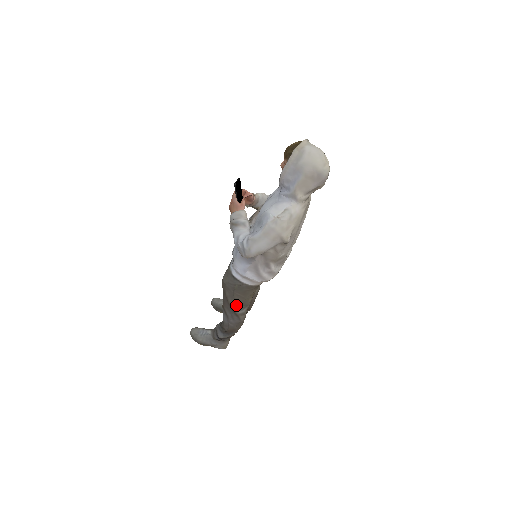
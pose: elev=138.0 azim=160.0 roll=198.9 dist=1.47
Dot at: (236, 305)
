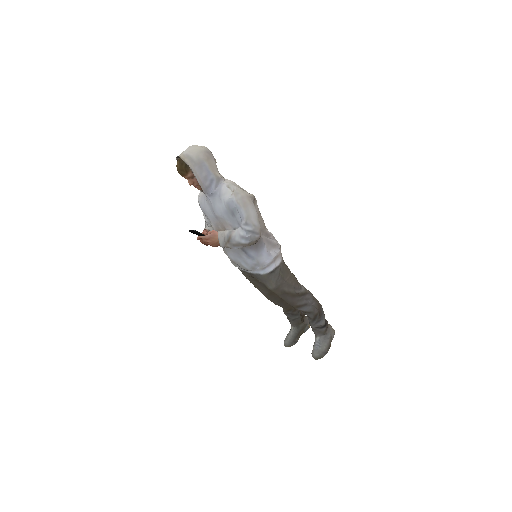
Dot at: (297, 288)
